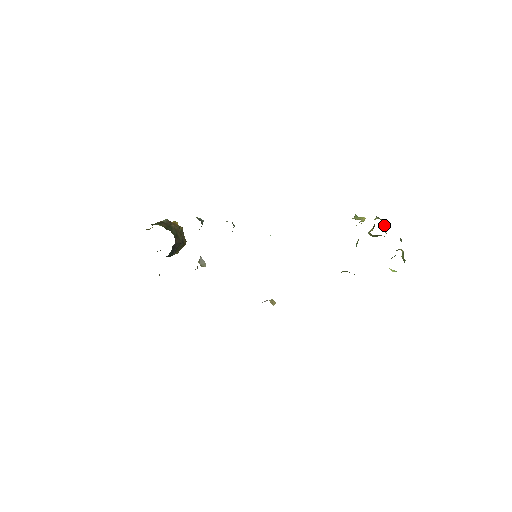
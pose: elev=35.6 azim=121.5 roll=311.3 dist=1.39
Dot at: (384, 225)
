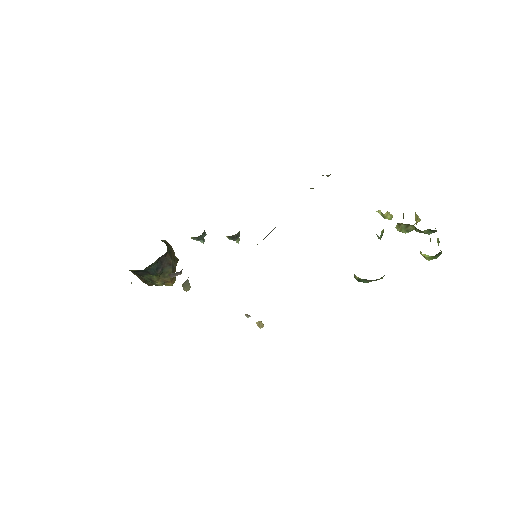
Dot at: (415, 215)
